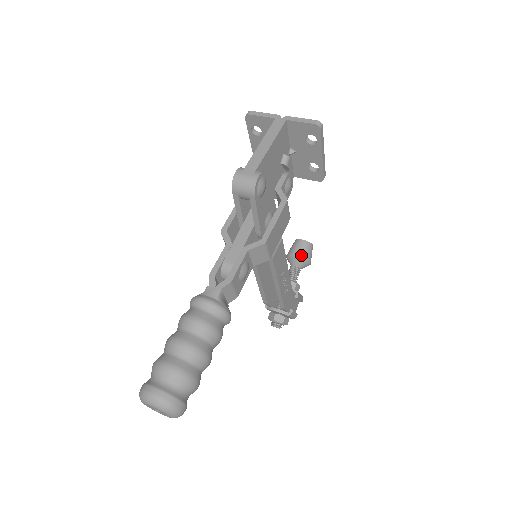
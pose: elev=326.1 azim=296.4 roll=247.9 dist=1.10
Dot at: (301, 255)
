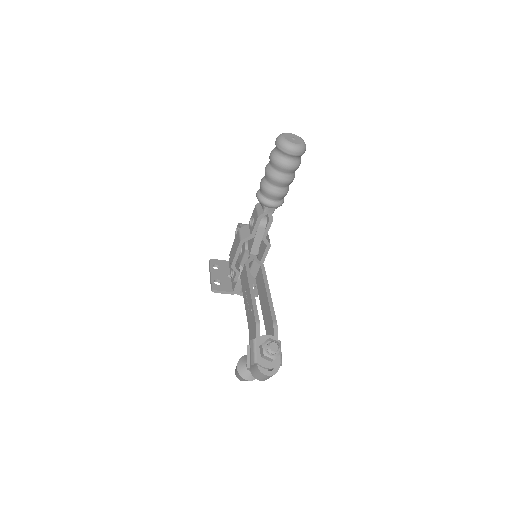
Dot at: occluded
